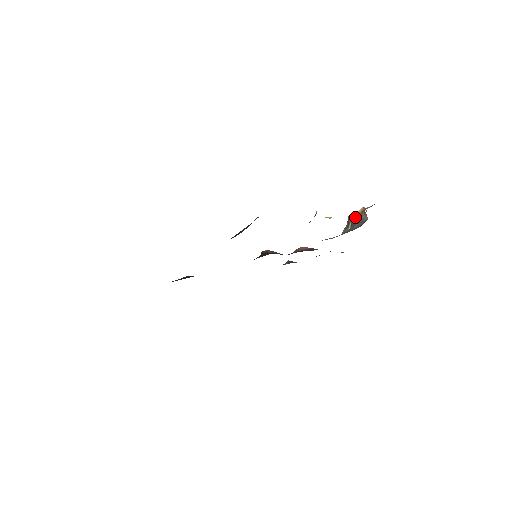
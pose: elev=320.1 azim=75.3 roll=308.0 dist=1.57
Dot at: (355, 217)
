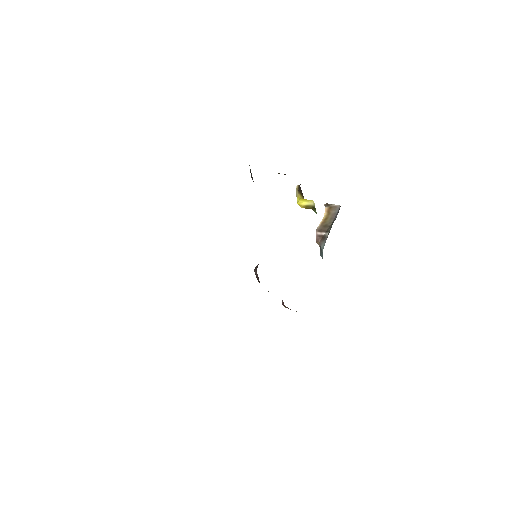
Dot at: (325, 223)
